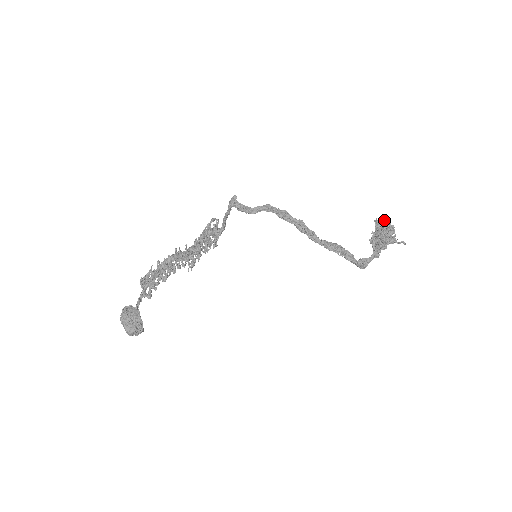
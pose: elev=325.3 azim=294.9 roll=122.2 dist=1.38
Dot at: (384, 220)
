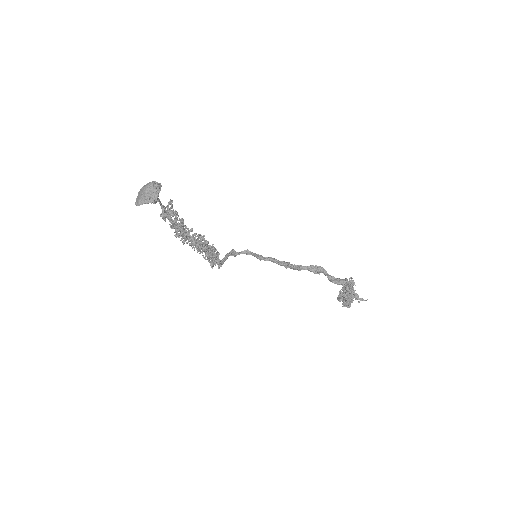
Dot at: occluded
